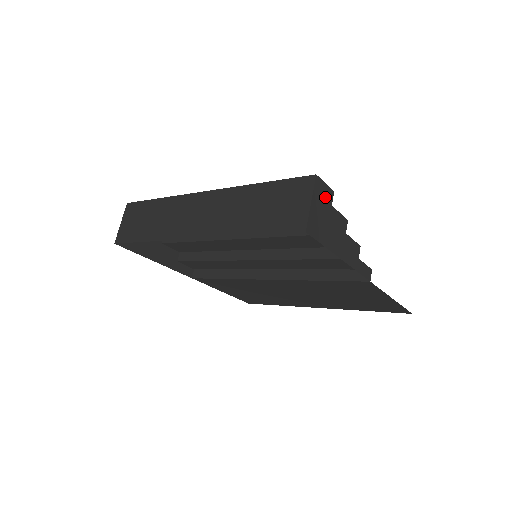
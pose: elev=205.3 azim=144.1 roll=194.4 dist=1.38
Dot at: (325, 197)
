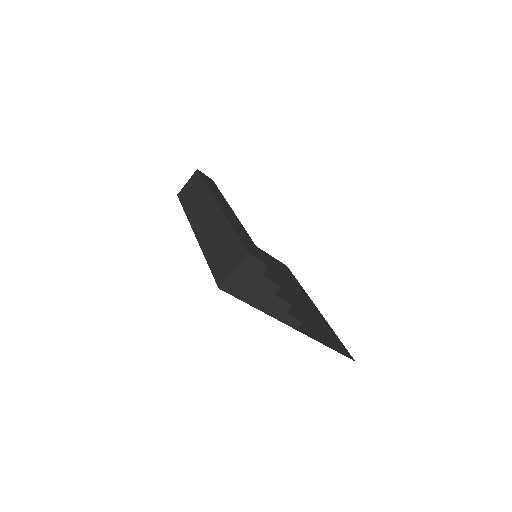
Dot at: (255, 269)
